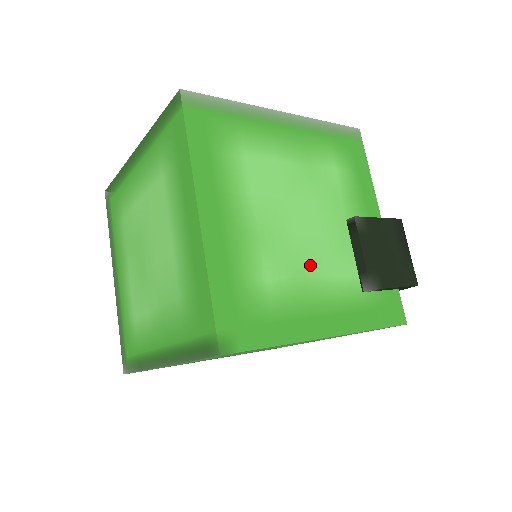
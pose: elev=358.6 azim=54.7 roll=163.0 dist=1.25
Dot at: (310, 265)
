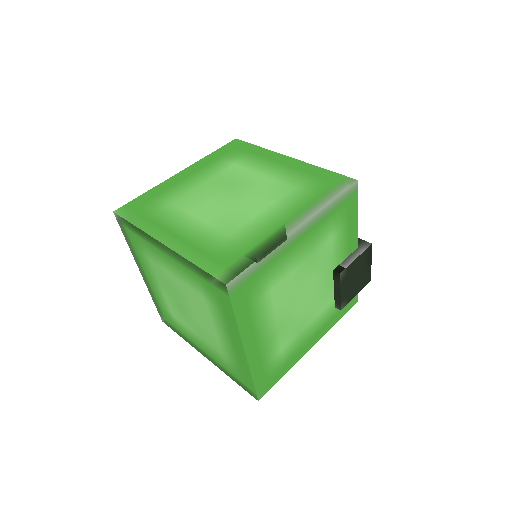
Dot at: (306, 320)
